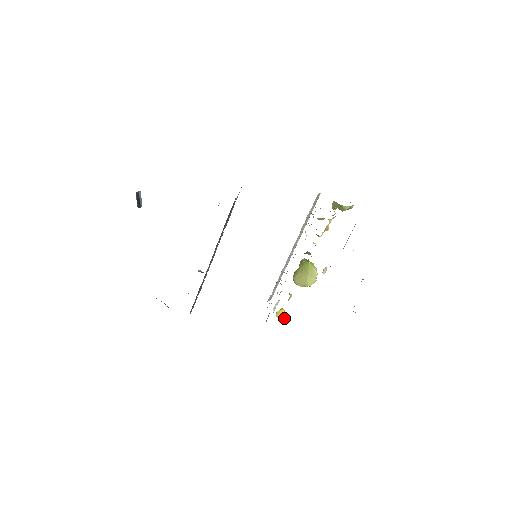
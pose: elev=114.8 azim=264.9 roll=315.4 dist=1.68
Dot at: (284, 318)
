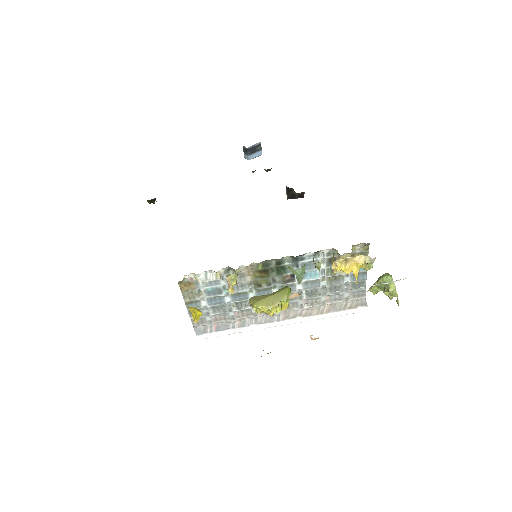
Dot at: (192, 312)
